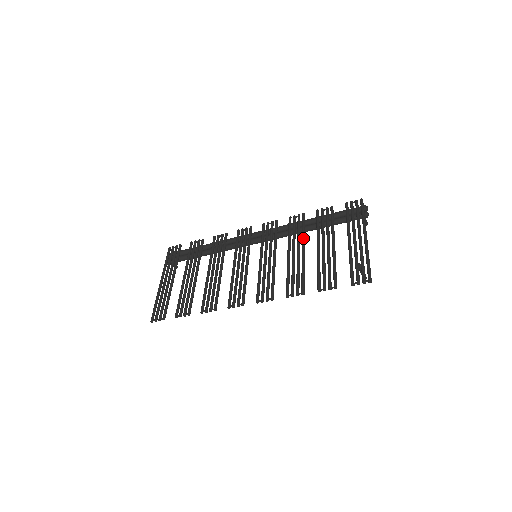
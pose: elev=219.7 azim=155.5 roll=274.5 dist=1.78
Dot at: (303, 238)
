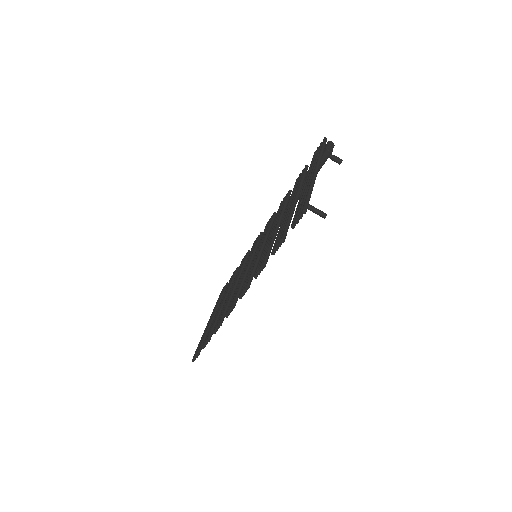
Dot at: occluded
